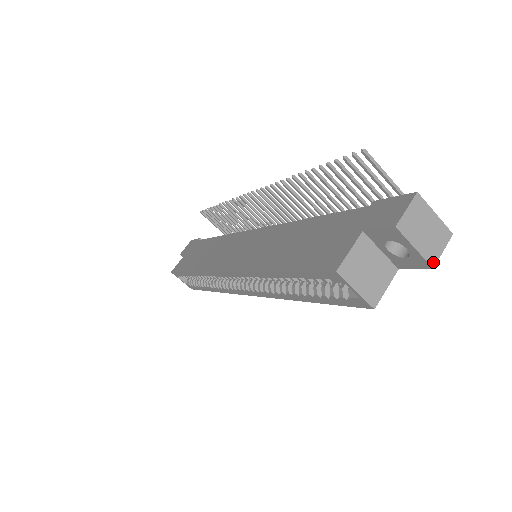
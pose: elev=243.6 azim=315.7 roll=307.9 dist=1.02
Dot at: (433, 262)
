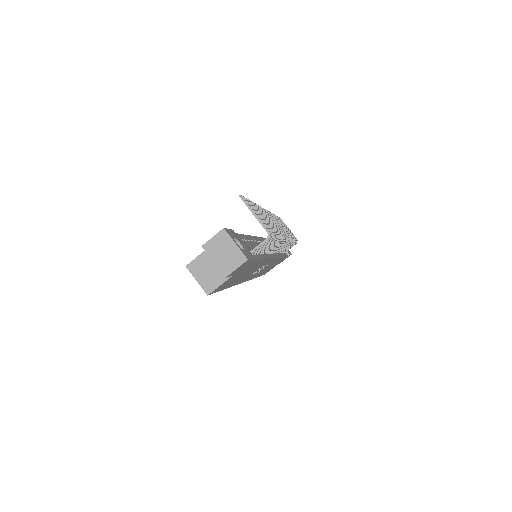
Dot at: (226, 274)
